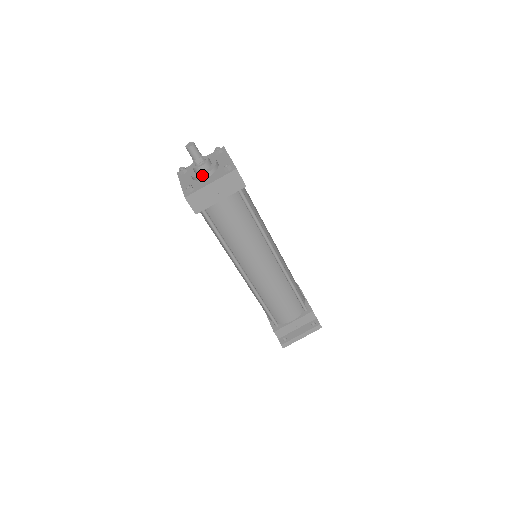
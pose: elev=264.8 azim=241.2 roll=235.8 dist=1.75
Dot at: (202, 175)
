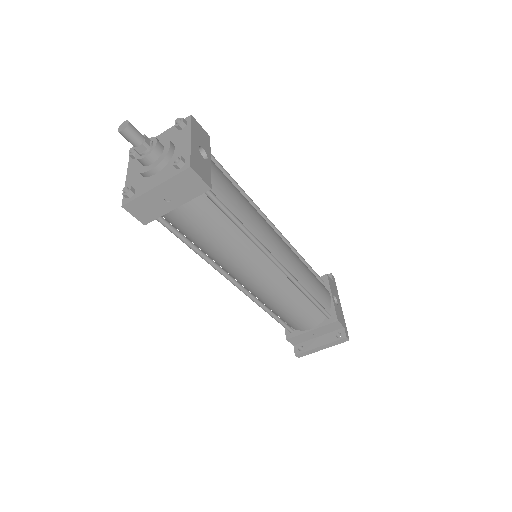
Dot at: (146, 171)
